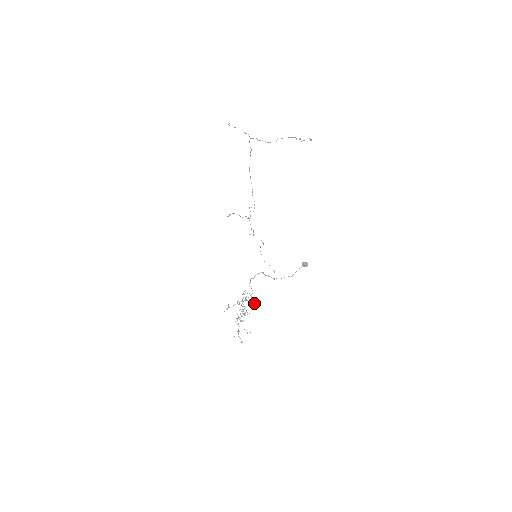
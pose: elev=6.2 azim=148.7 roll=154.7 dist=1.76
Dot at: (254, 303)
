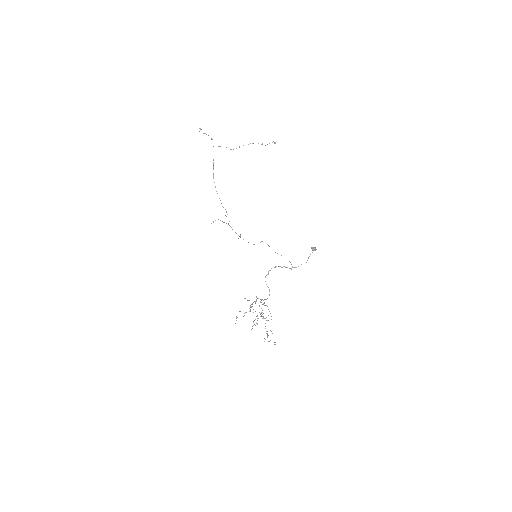
Dot at: (264, 305)
